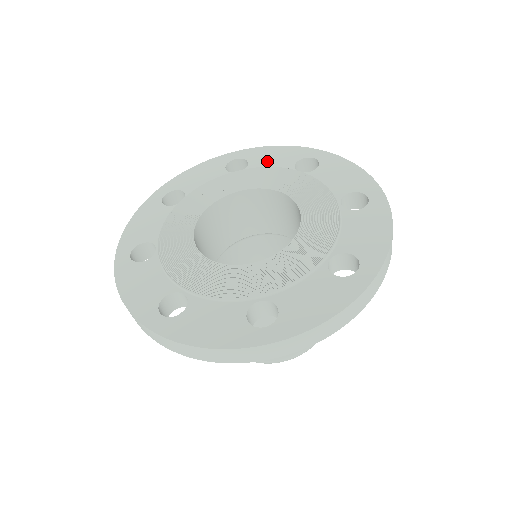
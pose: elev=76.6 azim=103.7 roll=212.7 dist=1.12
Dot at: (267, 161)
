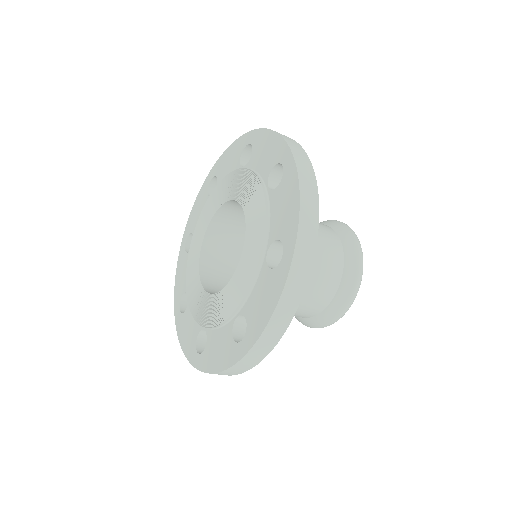
Dot at: (226, 169)
